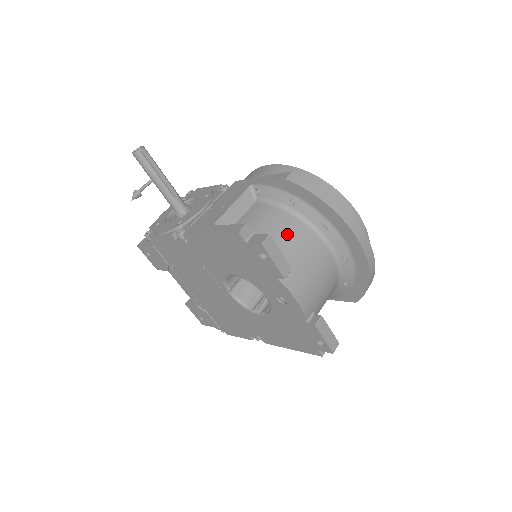
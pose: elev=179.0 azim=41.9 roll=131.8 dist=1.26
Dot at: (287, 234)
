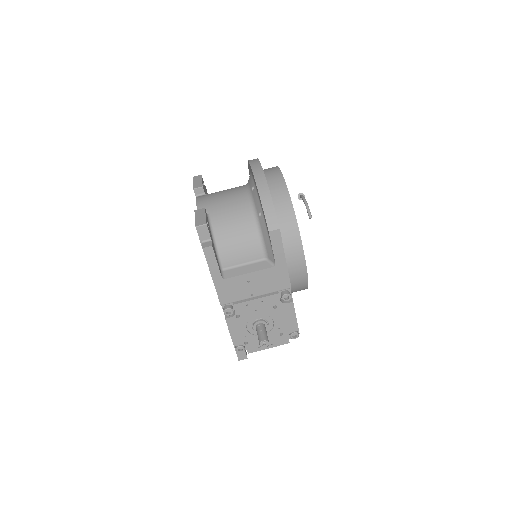
Dot at: occluded
